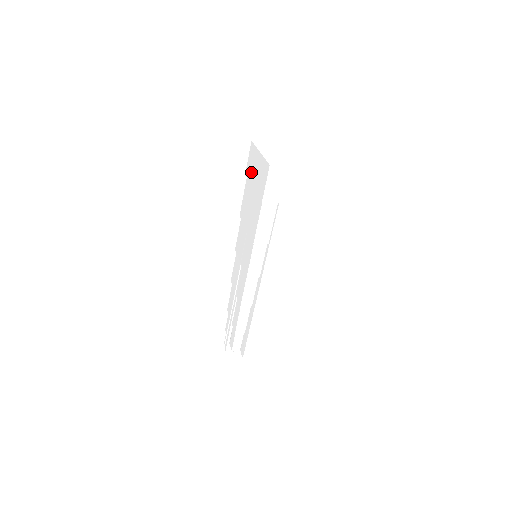
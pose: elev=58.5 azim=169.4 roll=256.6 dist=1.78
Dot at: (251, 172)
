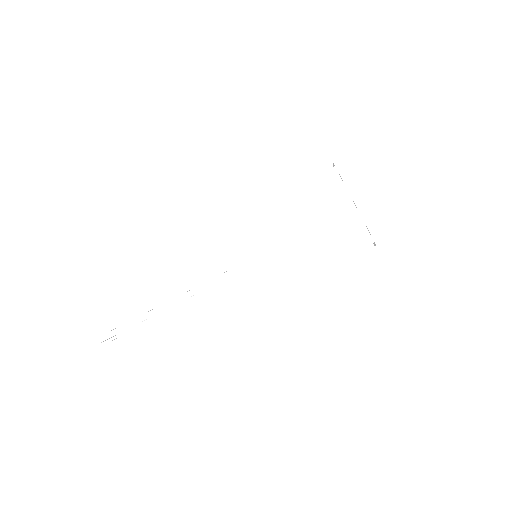
Dot at: (360, 178)
